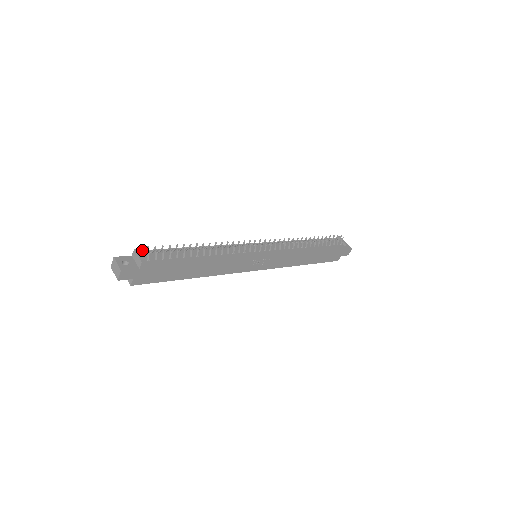
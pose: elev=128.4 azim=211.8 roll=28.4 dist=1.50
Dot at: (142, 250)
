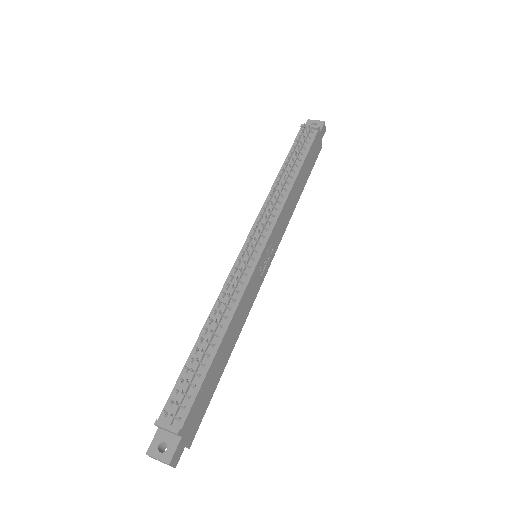
Dot at: (161, 412)
